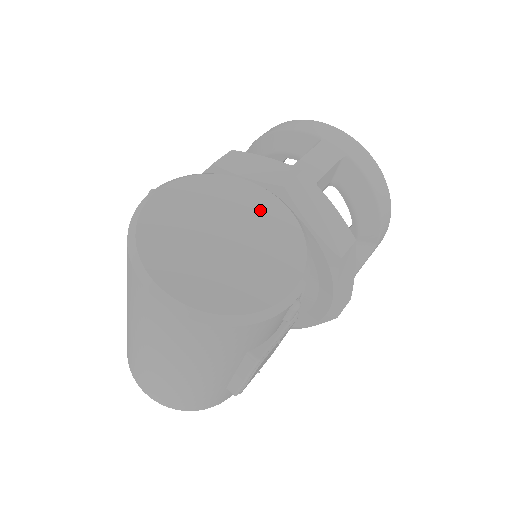
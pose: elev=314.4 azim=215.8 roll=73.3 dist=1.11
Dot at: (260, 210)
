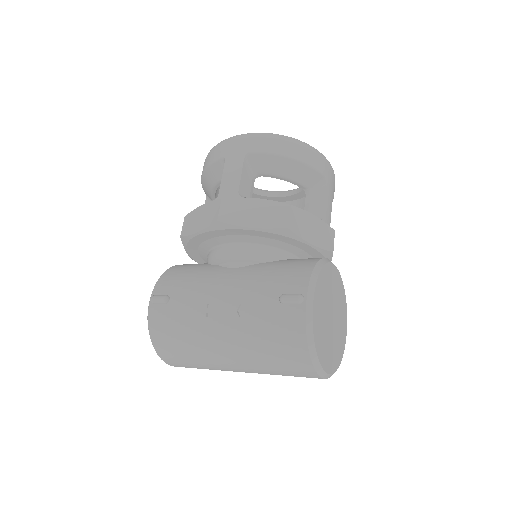
Dot at: (335, 284)
